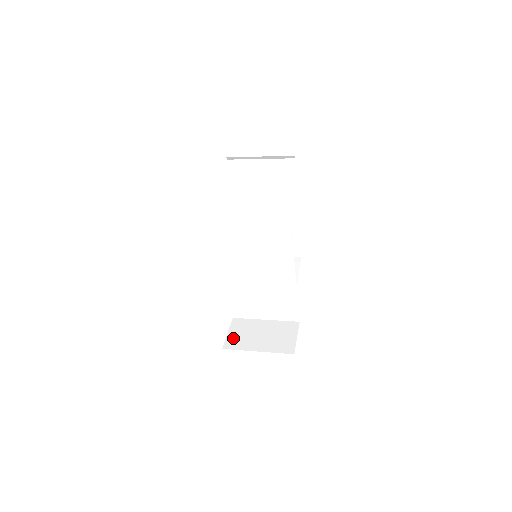
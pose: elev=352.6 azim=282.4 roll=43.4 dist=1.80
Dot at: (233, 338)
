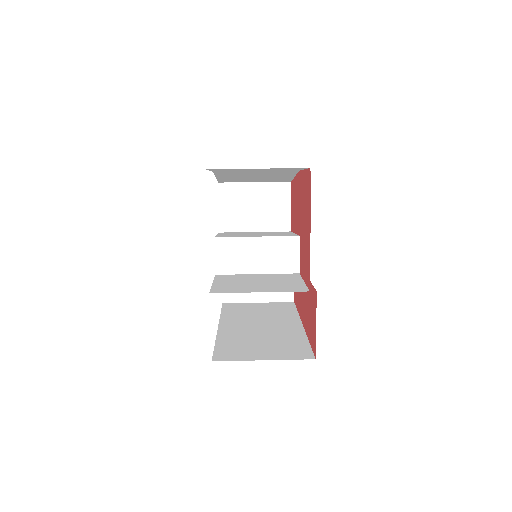
Dot at: occluded
